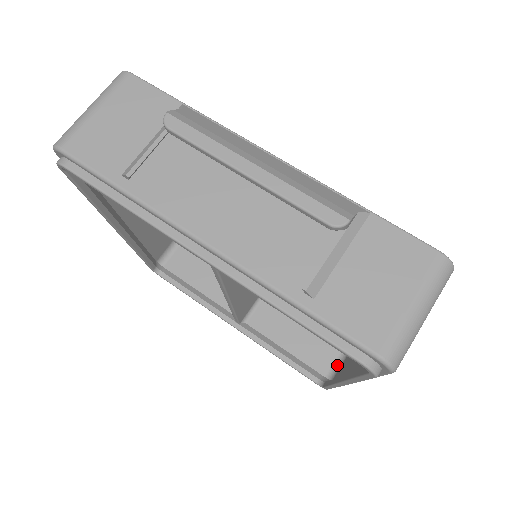
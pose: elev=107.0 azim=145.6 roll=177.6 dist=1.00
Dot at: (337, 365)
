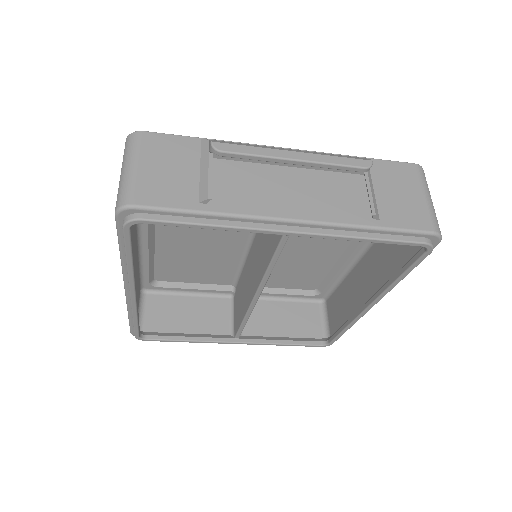
Dot at: (324, 325)
